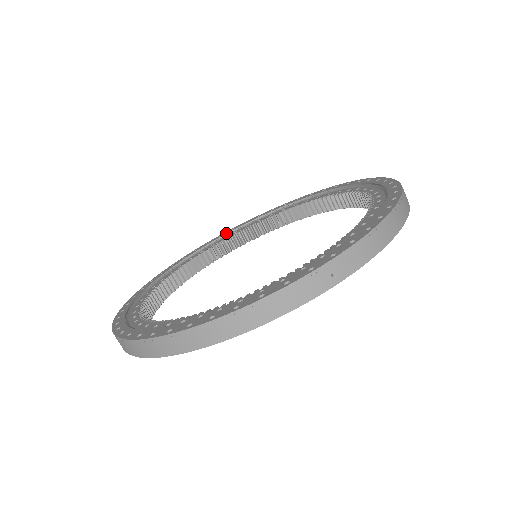
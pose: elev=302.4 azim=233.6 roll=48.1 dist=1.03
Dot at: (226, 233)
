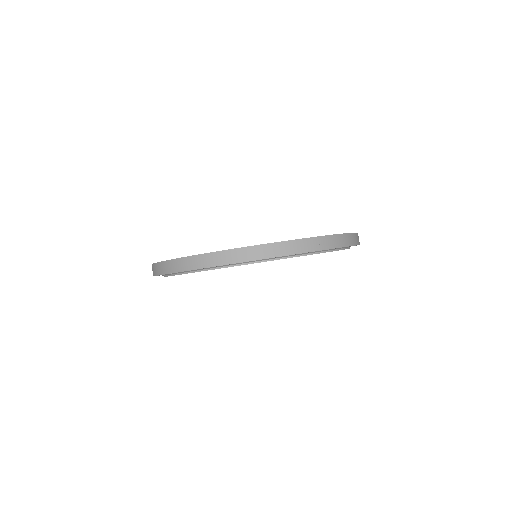
Dot at: occluded
